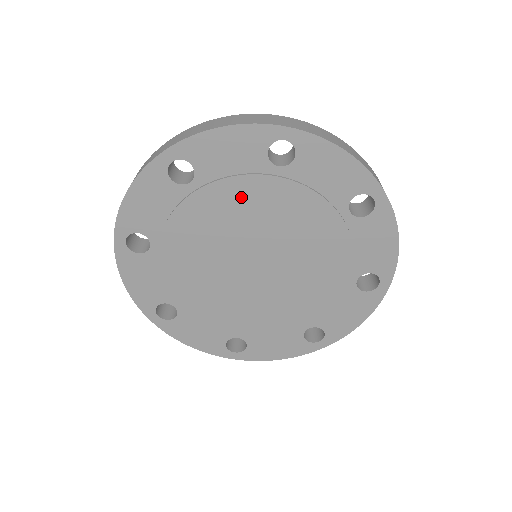
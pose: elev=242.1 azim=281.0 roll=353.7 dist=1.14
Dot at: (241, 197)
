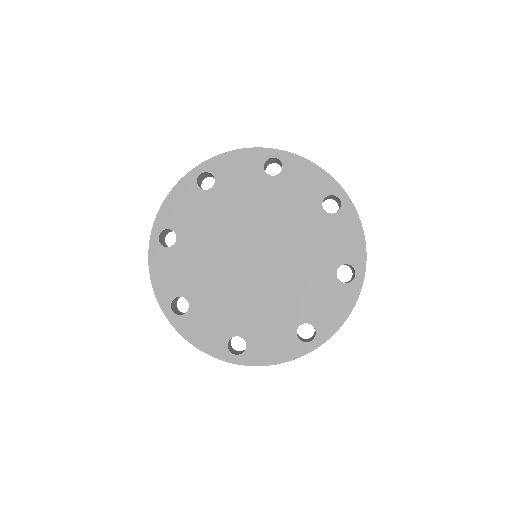
Dot at: (245, 198)
